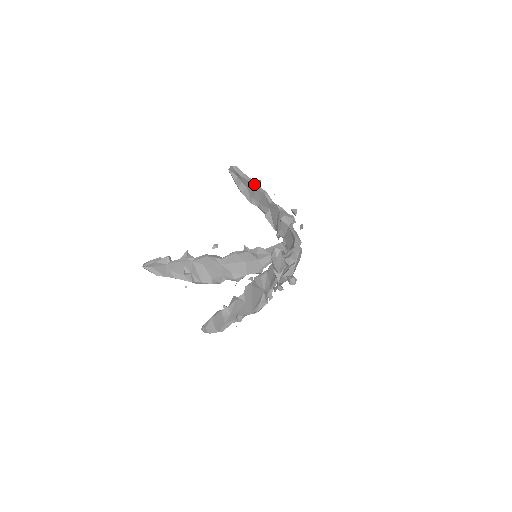
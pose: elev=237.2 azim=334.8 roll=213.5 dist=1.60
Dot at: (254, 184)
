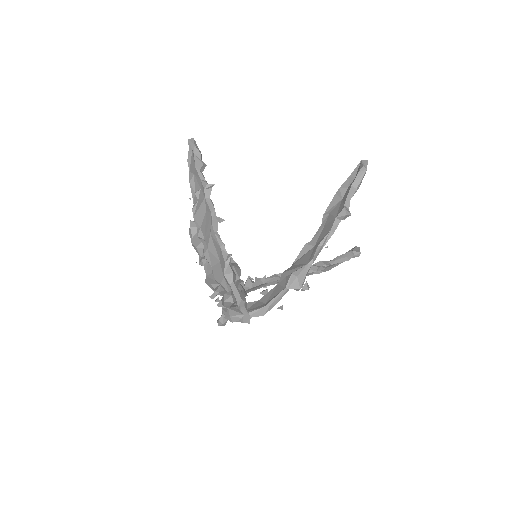
Dot at: (341, 211)
